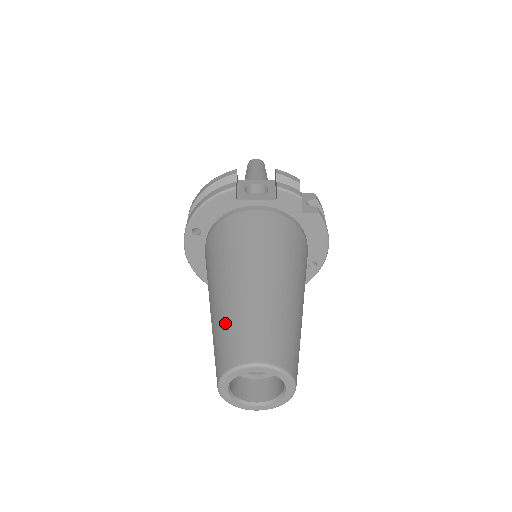
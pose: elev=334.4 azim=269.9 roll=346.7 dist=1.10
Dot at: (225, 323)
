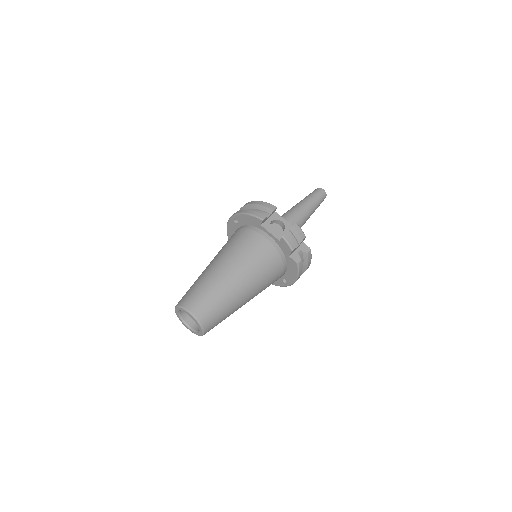
Dot at: (199, 284)
